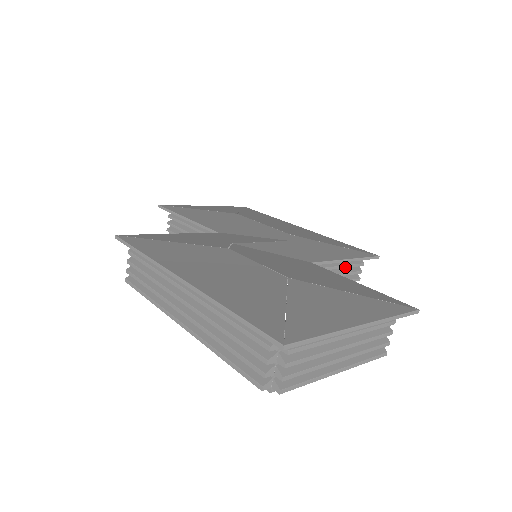
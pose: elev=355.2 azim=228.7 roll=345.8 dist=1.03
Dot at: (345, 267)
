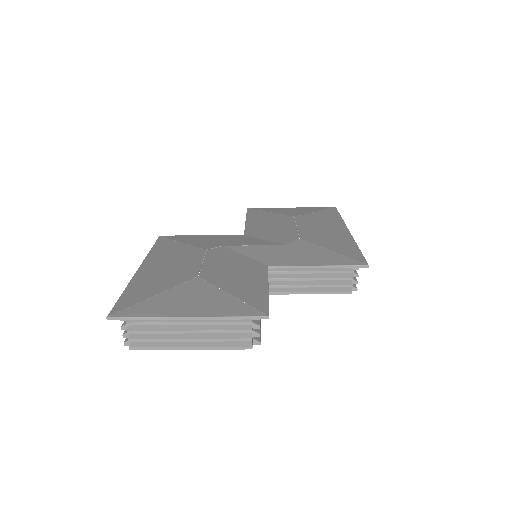
Dot at: (325, 272)
